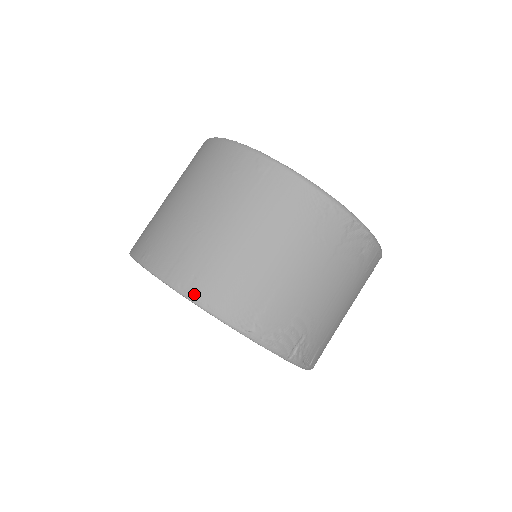
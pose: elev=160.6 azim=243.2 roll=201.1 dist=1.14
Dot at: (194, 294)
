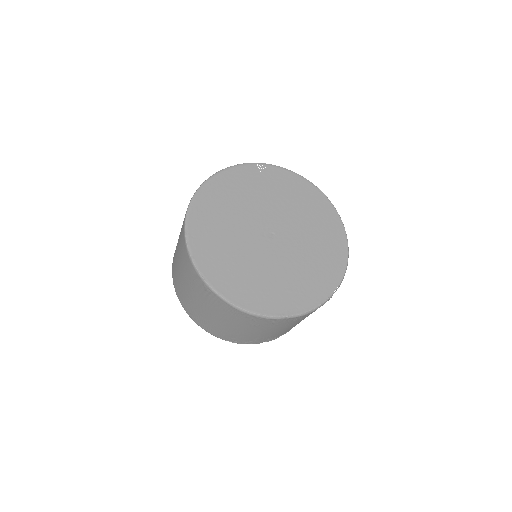
Dot at: (198, 324)
